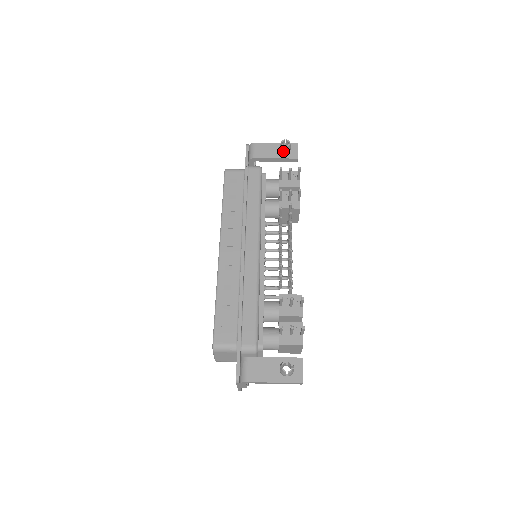
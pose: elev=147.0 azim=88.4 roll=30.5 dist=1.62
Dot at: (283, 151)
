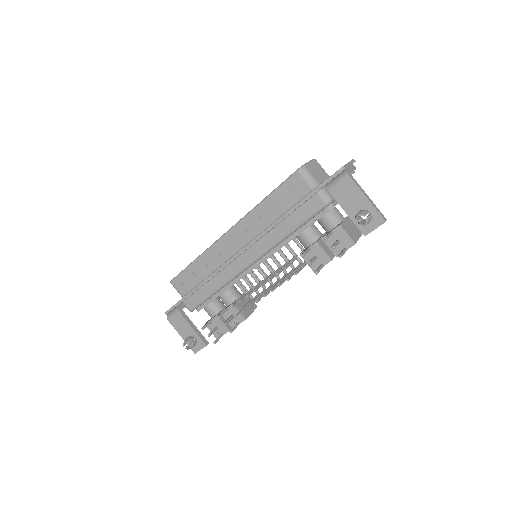
Dot at: occluded
